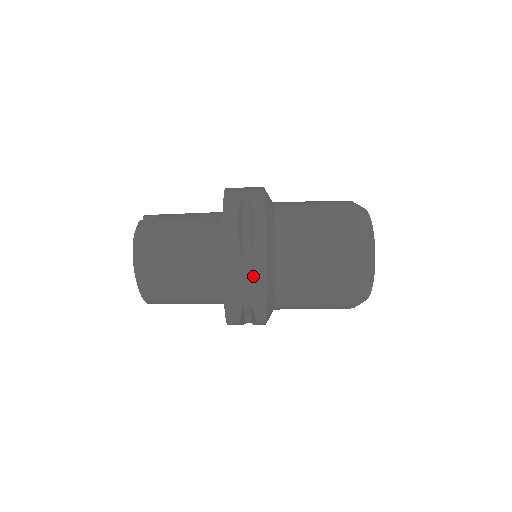
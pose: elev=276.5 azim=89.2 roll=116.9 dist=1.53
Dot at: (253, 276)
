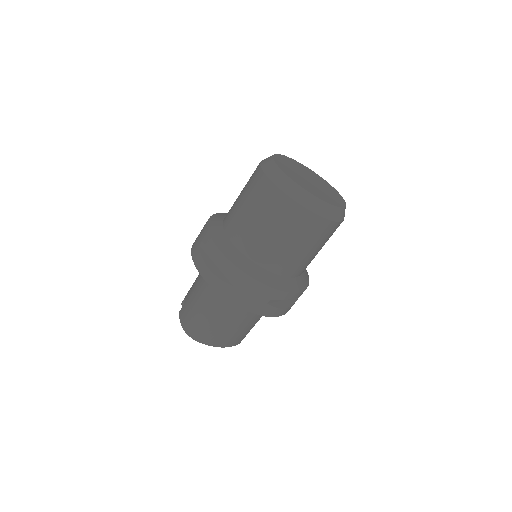
Dot at: (249, 288)
